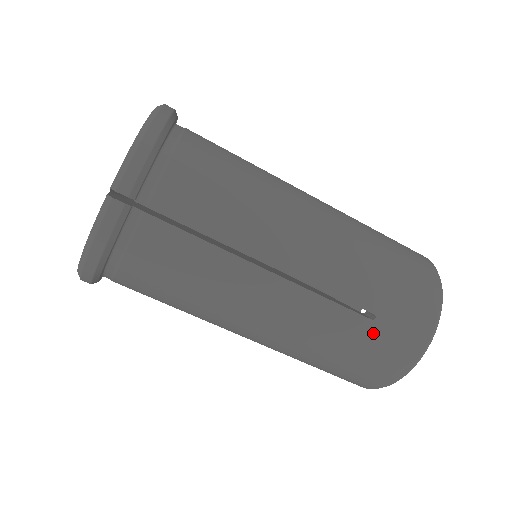
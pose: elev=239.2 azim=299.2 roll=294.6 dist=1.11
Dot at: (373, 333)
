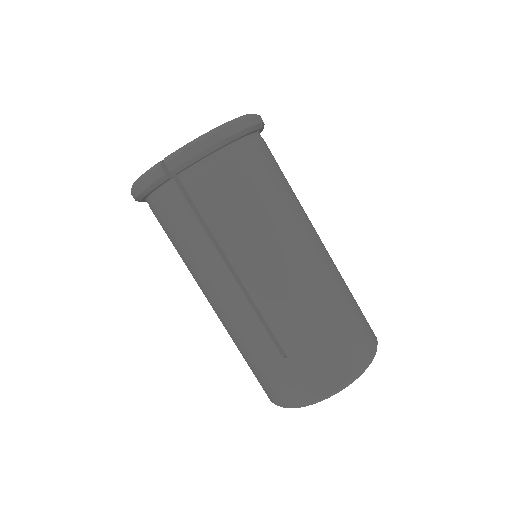
Dot at: (278, 365)
